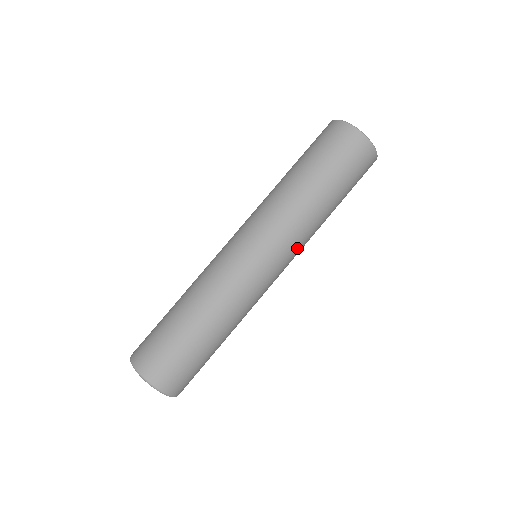
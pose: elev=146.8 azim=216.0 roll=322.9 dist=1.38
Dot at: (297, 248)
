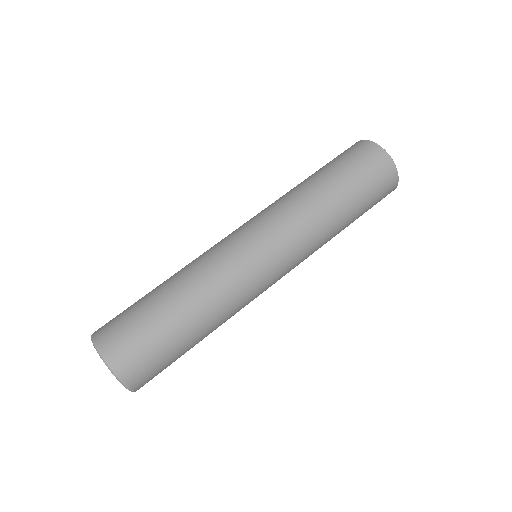
Dot at: (297, 241)
